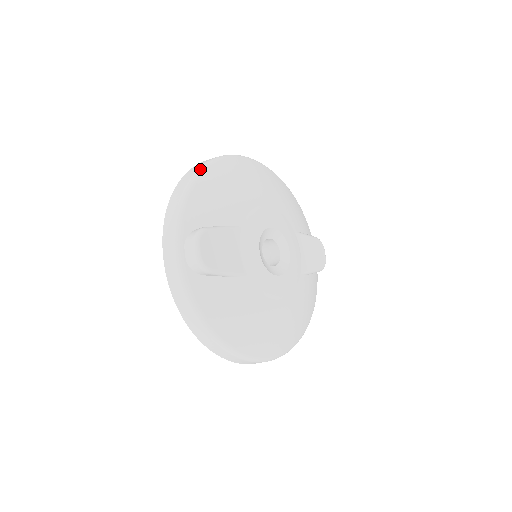
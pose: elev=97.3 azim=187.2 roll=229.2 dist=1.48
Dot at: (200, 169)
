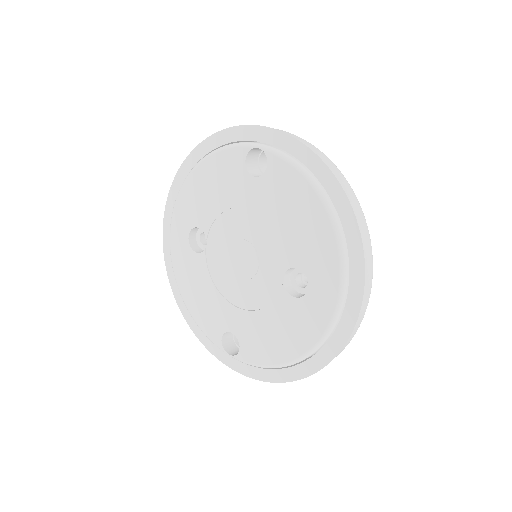
Dot at: occluded
